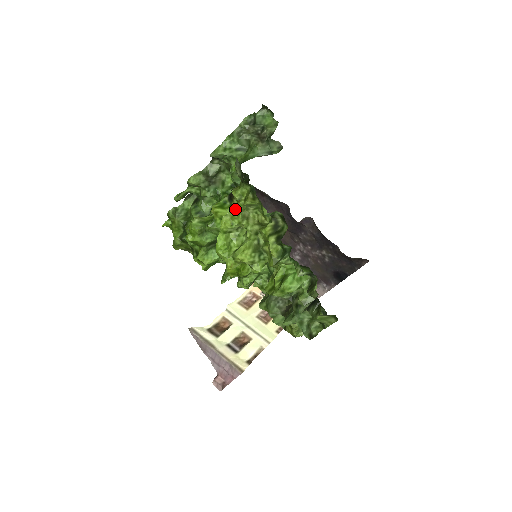
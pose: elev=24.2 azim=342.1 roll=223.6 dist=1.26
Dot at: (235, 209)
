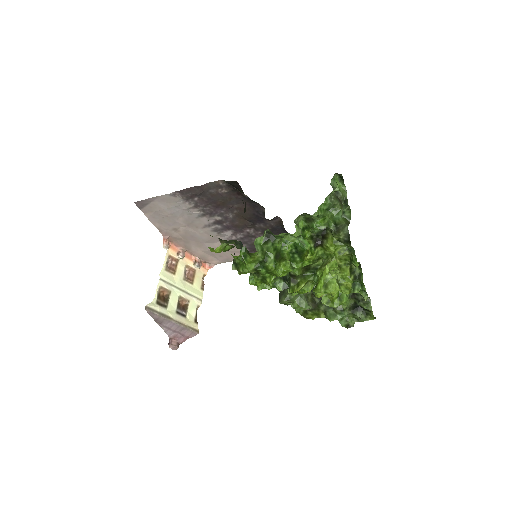
Dot at: (335, 261)
